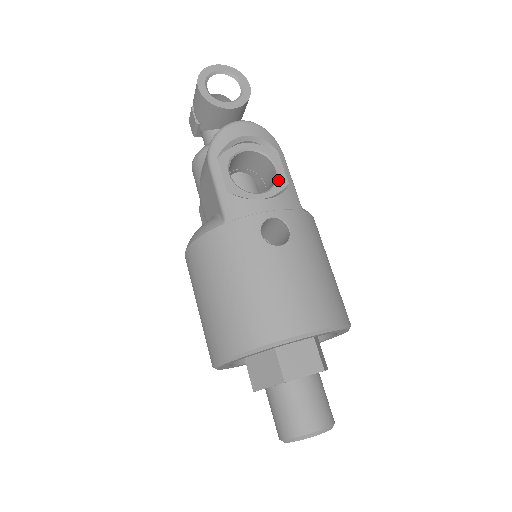
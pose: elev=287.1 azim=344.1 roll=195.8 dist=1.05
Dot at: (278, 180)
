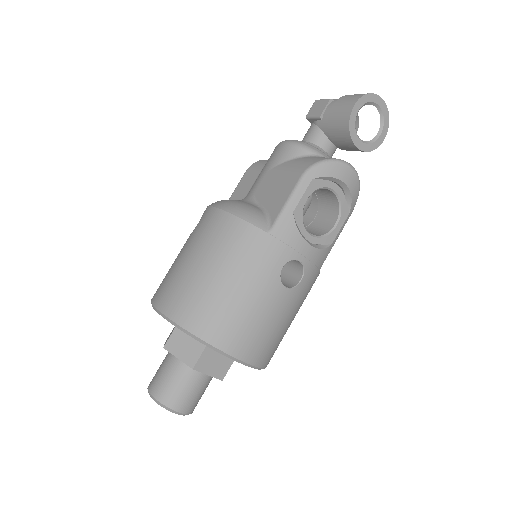
Dot at: (329, 235)
